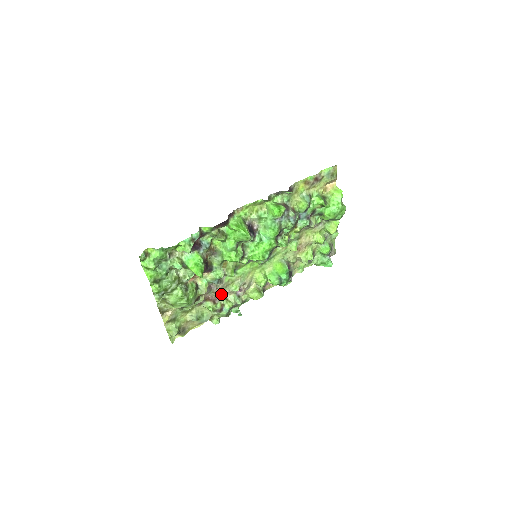
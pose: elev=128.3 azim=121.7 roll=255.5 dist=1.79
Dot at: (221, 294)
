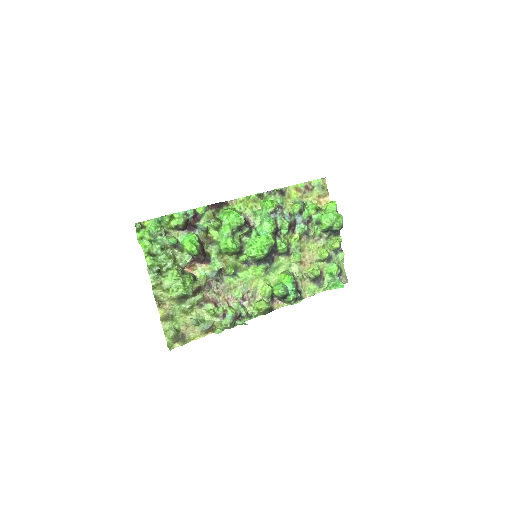
Dot at: (223, 298)
